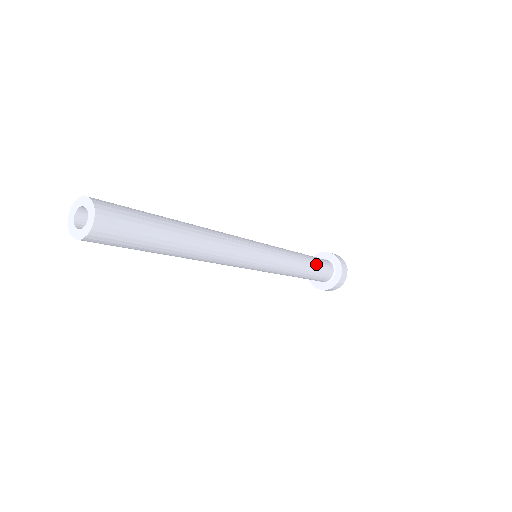
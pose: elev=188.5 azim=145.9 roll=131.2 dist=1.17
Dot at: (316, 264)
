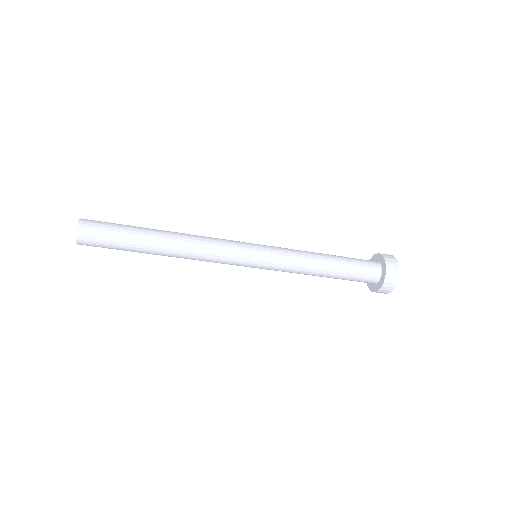
Dot at: (344, 266)
